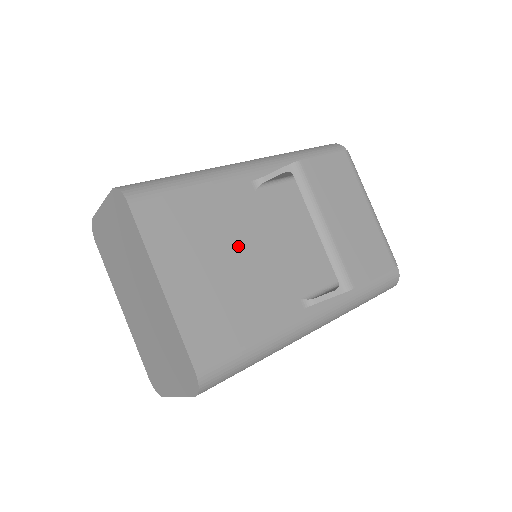
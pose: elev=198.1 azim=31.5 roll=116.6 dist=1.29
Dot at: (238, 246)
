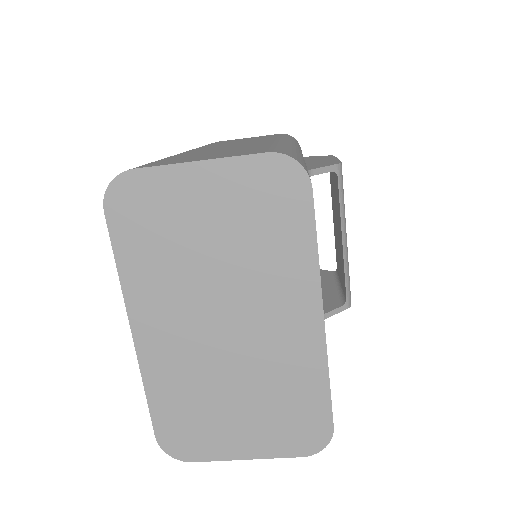
Dot at: occluded
